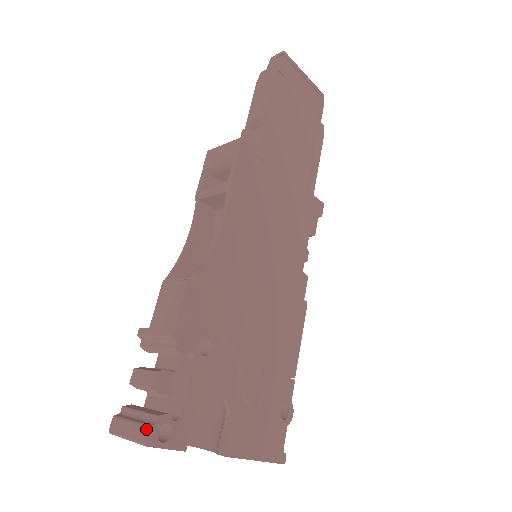
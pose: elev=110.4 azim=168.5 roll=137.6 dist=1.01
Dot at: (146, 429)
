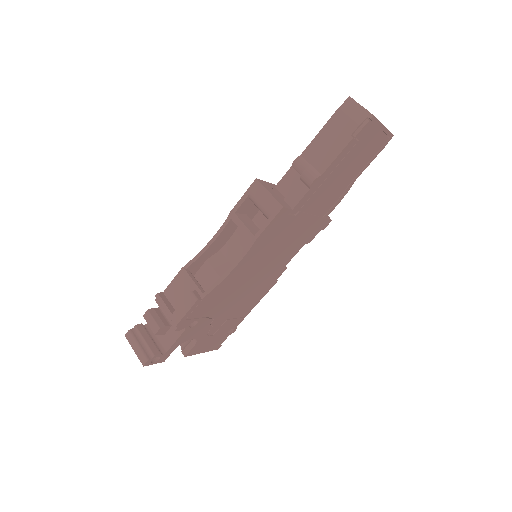
Dot at: (146, 360)
